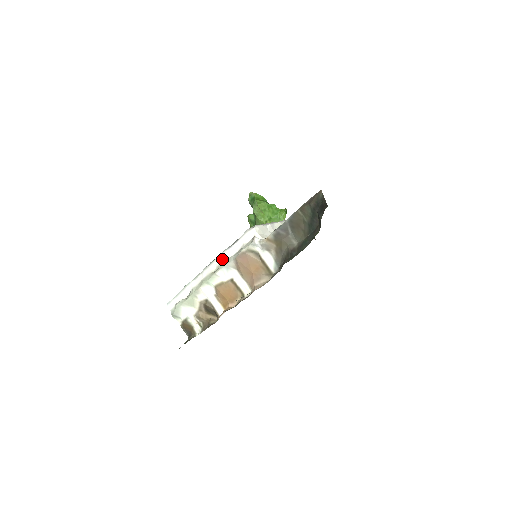
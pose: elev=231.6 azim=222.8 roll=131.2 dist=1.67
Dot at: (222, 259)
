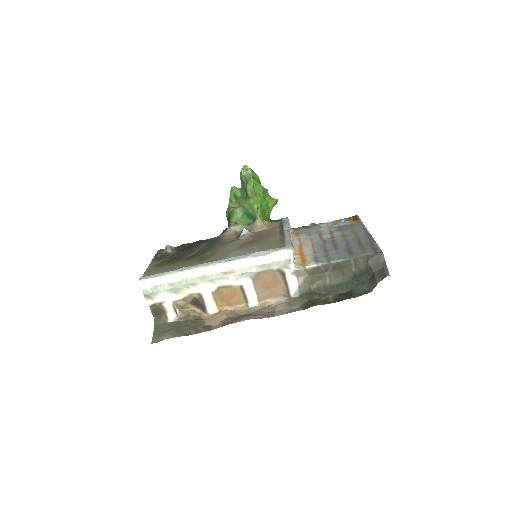
Dot at: (240, 264)
